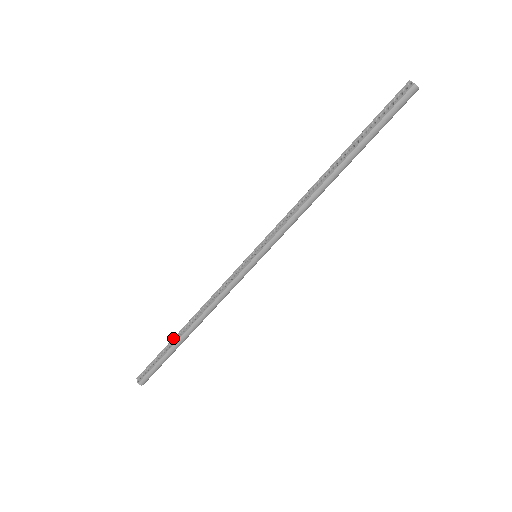
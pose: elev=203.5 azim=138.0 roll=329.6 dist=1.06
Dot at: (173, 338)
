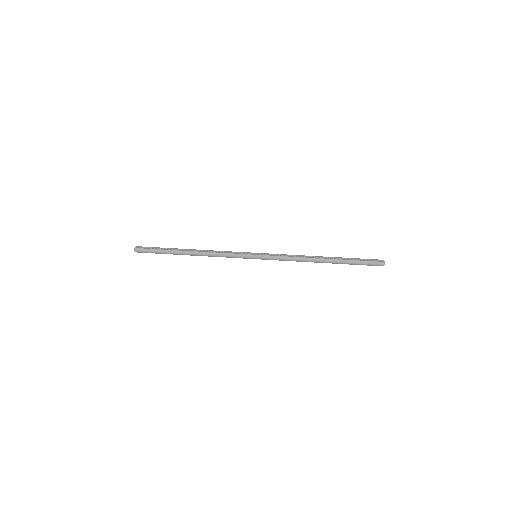
Dot at: occluded
